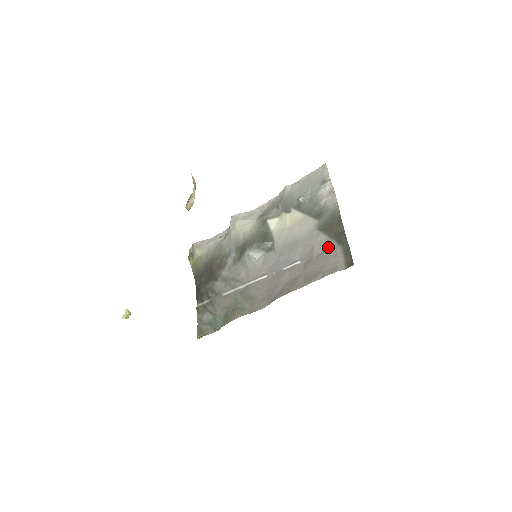
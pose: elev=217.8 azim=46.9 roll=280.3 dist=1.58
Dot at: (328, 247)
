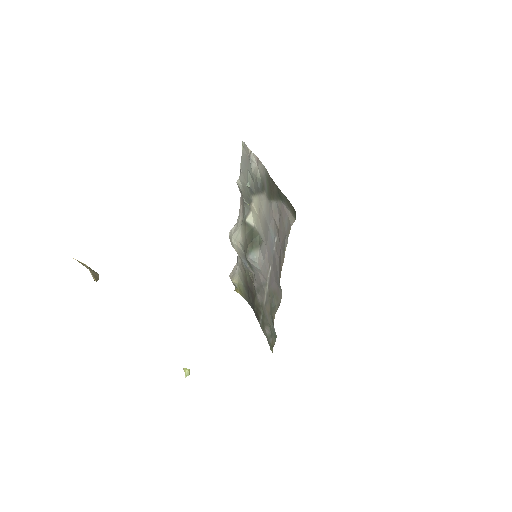
Dot at: (279, 210)
